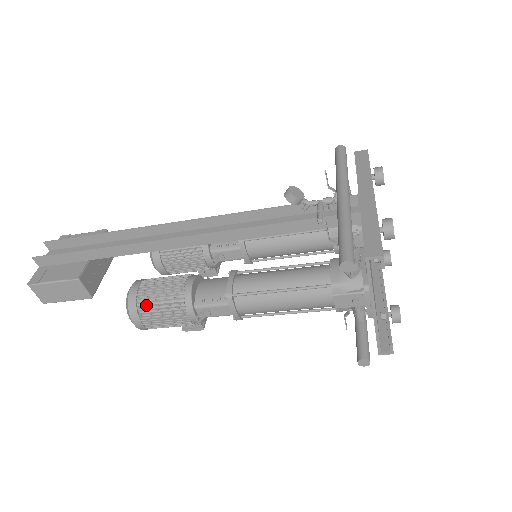
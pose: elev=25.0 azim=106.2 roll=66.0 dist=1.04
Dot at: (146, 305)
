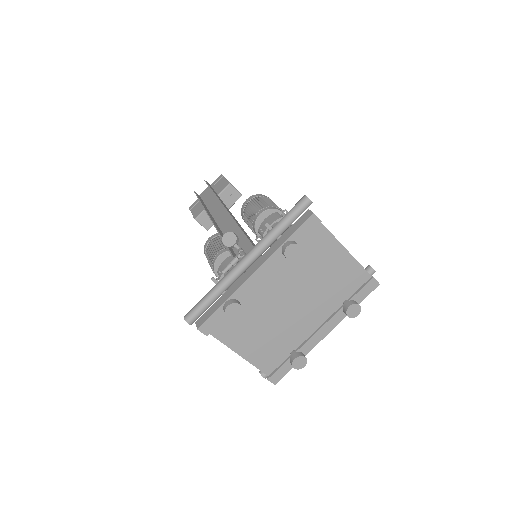
Dot at: (207, 255)
